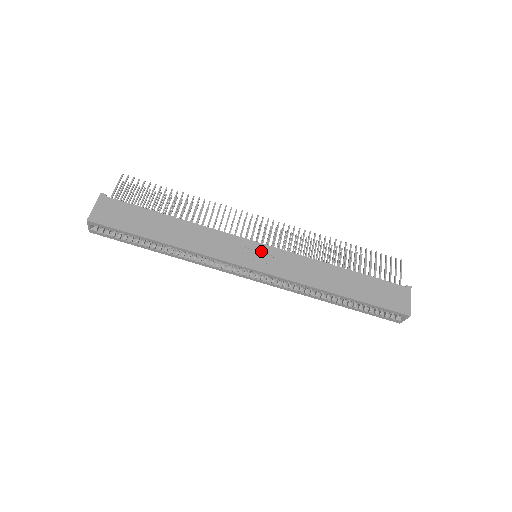
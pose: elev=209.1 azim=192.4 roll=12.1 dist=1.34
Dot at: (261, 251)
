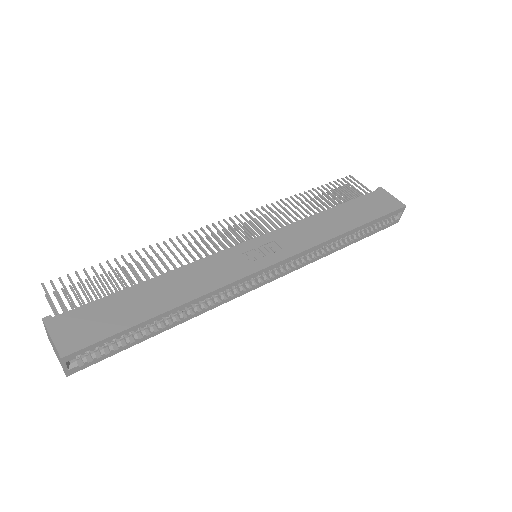
Dot at: (260, 245)
